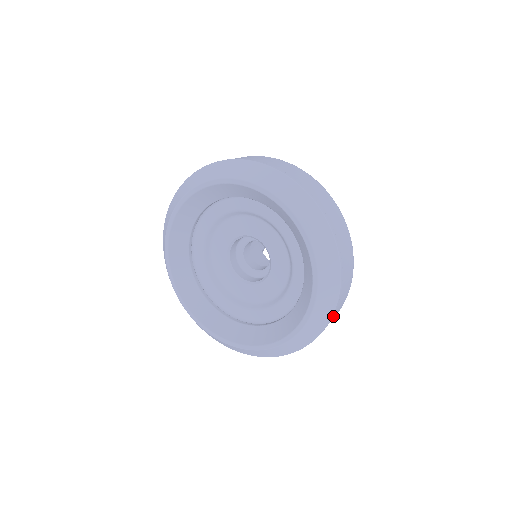
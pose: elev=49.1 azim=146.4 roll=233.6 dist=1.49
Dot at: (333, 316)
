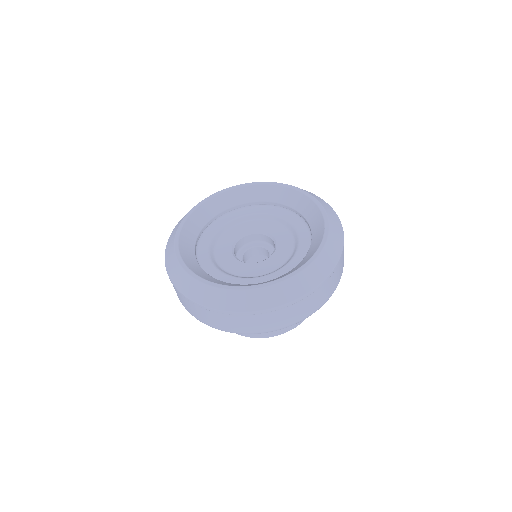
Dot at: (290, 309)
